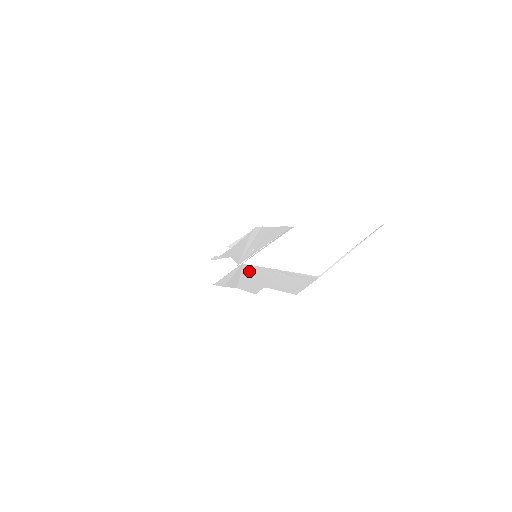
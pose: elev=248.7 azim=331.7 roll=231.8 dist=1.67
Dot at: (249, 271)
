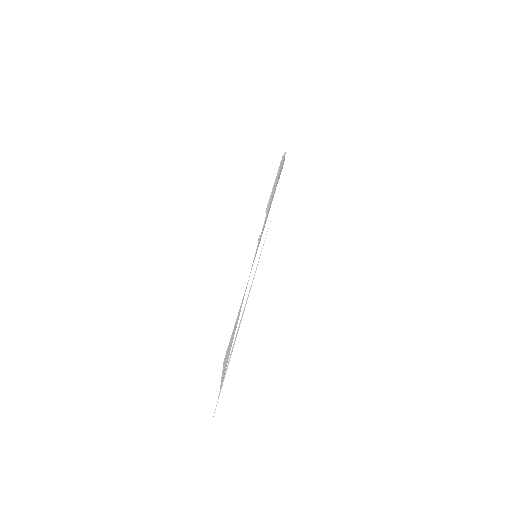
Dot at: (241, 306)
